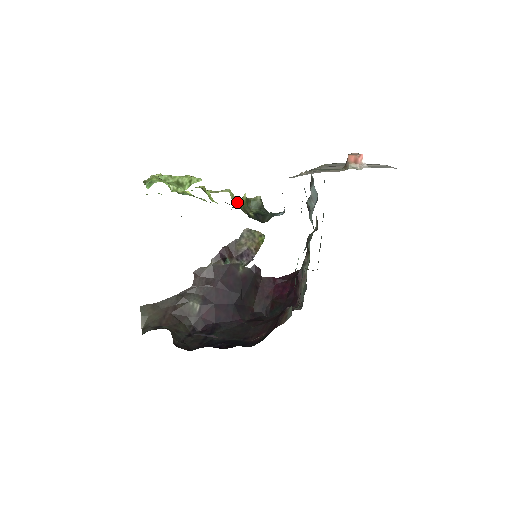
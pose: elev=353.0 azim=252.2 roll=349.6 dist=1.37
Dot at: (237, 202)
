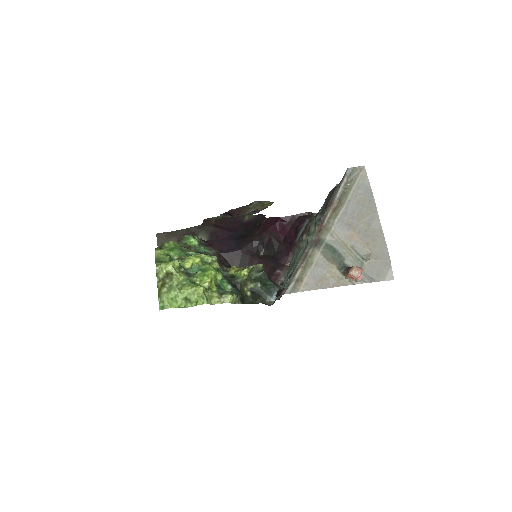
Dot at: (237, 297)
